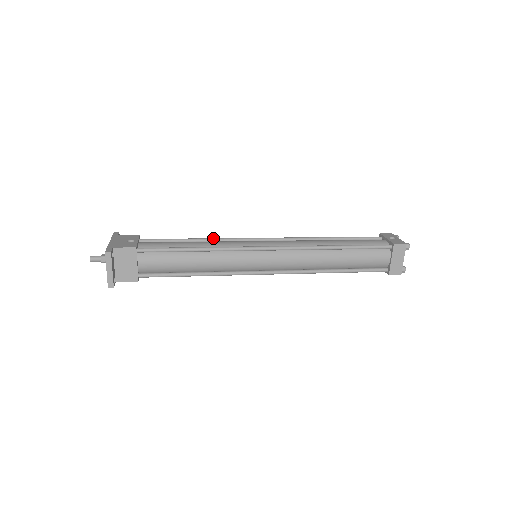
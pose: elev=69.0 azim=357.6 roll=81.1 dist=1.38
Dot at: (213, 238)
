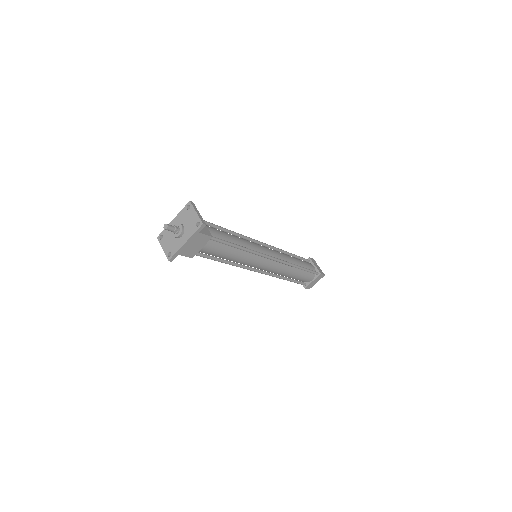
Dot at: occluded
